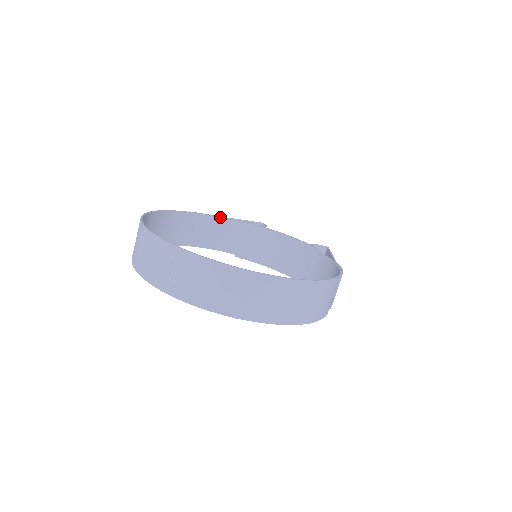
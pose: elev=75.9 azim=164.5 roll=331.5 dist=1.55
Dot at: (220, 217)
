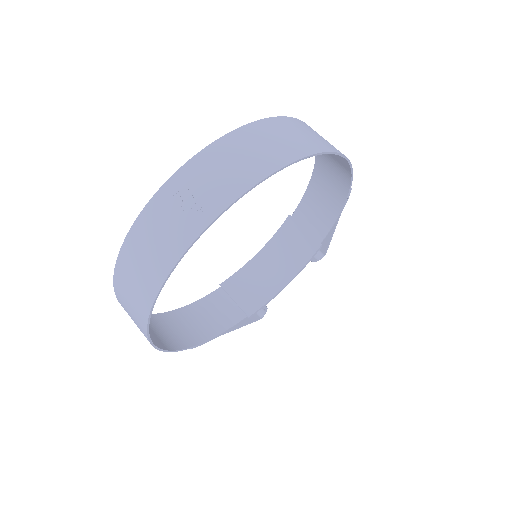
Dot at: (197, 301)
